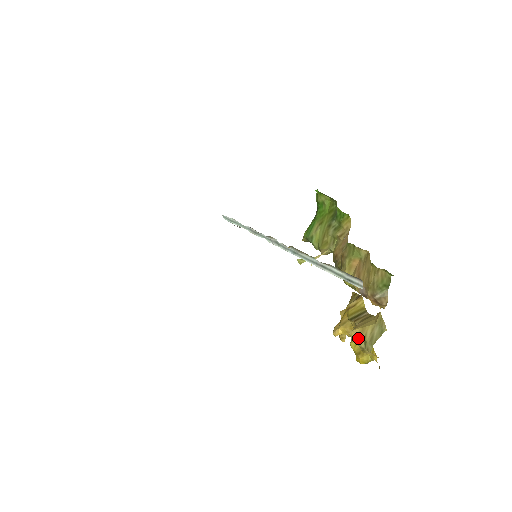
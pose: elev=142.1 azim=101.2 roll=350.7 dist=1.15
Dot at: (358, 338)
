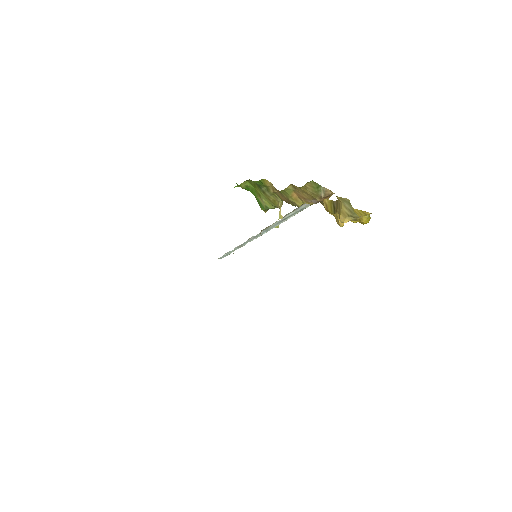
Dot at: (346, 219)
